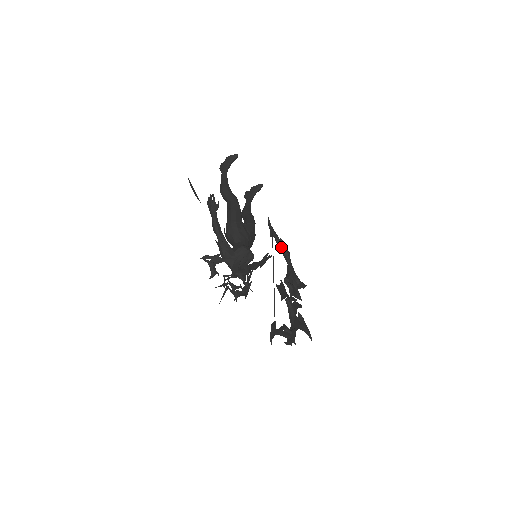
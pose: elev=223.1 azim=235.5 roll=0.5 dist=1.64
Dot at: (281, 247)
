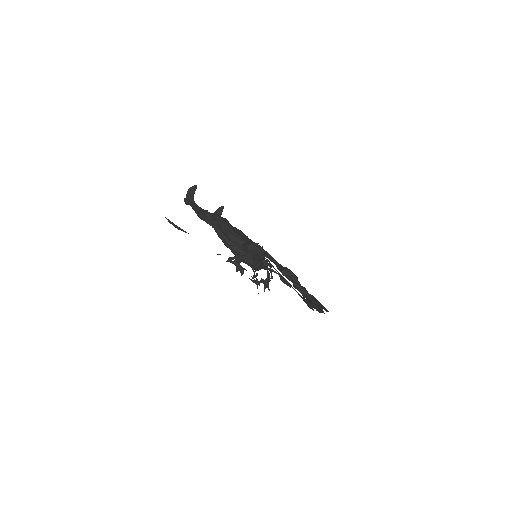
Dot at: (263, 250)
